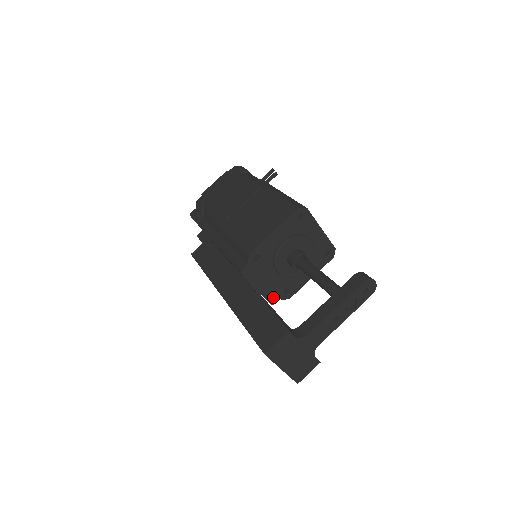
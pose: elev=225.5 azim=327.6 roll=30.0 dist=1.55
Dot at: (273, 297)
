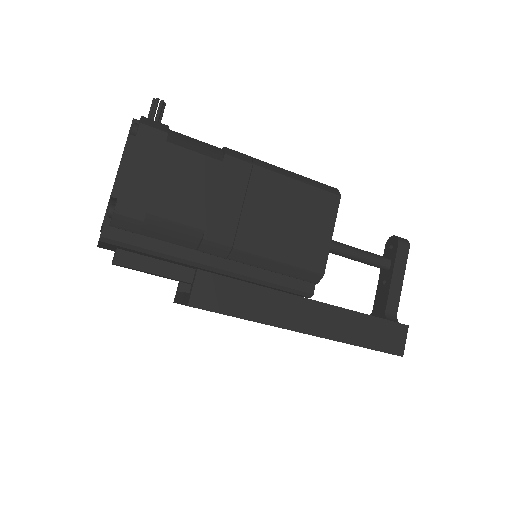
Dot at: occluded
